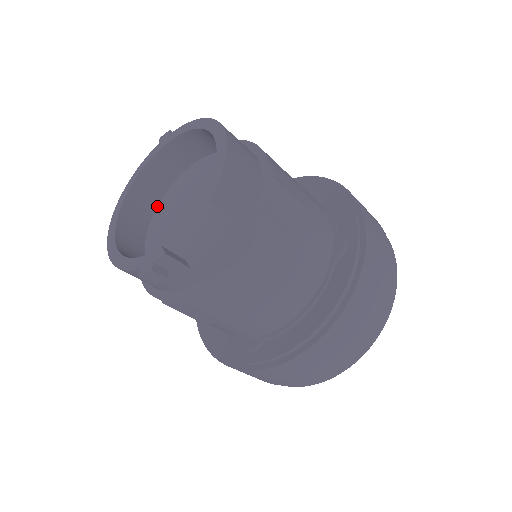
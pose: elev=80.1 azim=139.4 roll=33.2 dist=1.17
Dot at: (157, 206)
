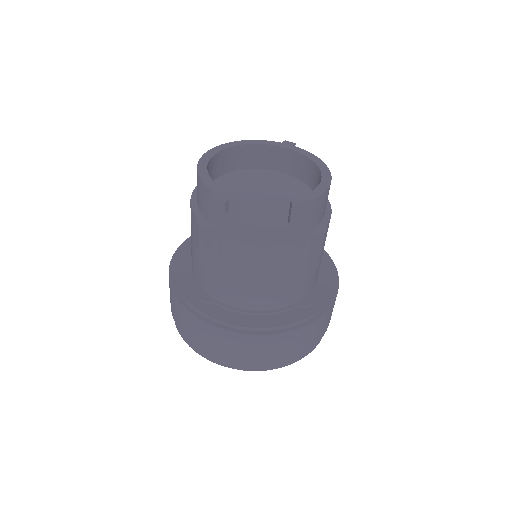
Dot at: (240, 169)
